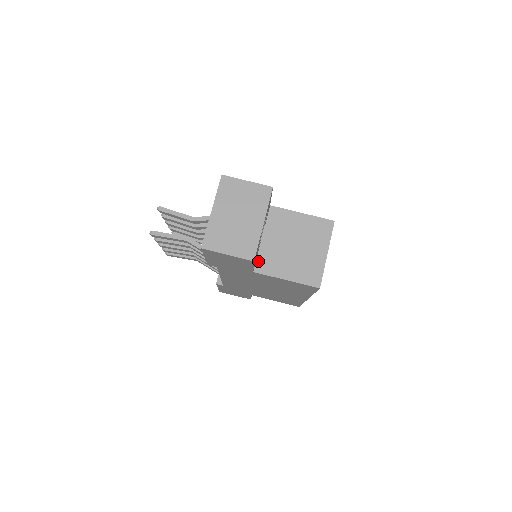
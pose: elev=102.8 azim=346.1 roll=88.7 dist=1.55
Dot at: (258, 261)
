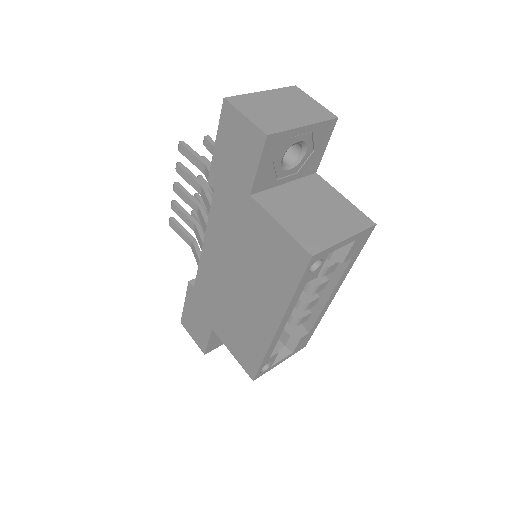
Dot at: (264, 193)
